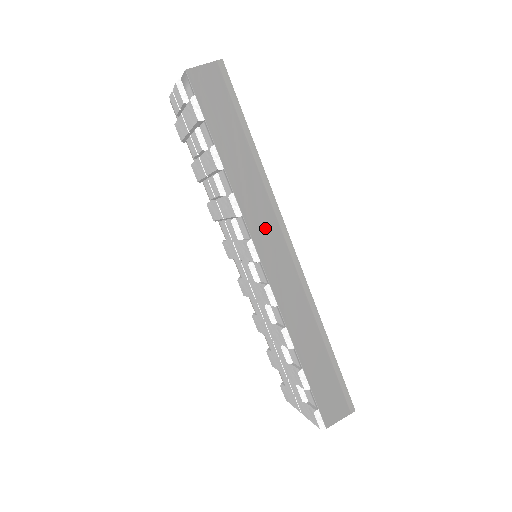
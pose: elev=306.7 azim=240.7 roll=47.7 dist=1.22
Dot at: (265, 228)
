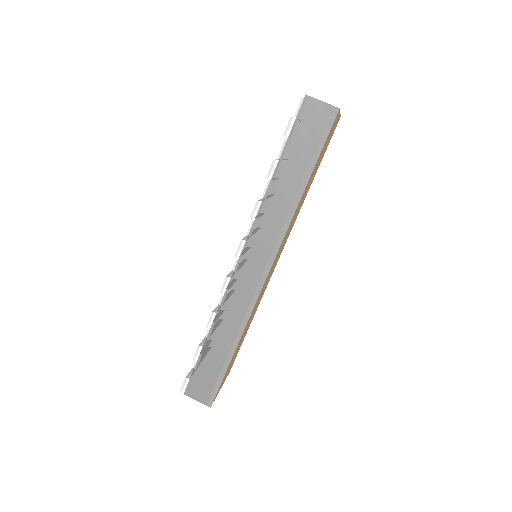
Dot at: (261, 243)
